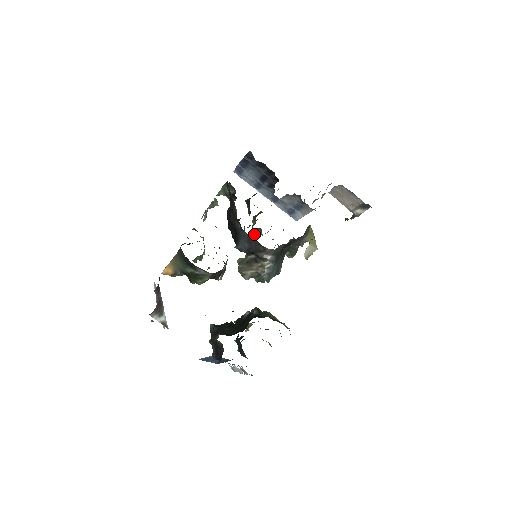
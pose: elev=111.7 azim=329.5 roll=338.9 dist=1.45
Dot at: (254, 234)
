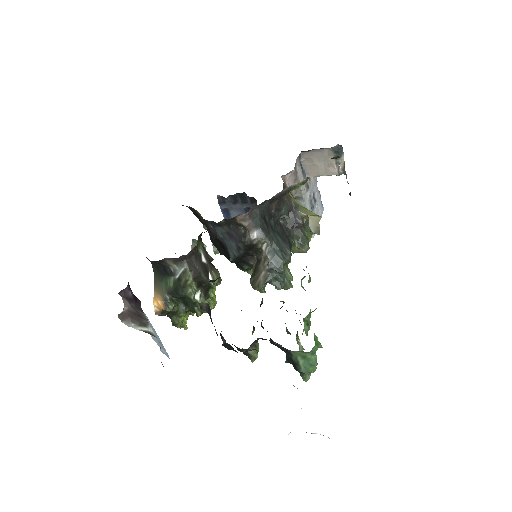
Dot at: occluded
